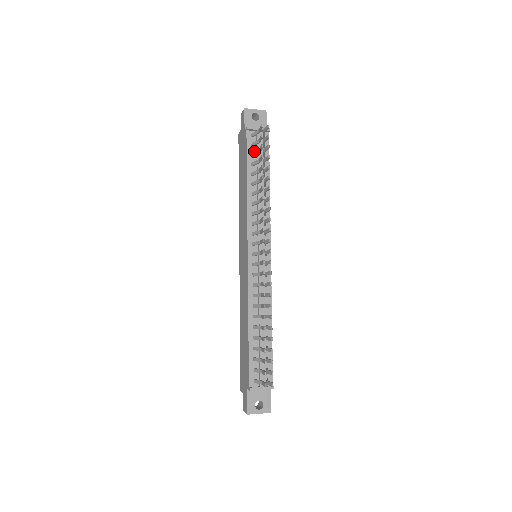
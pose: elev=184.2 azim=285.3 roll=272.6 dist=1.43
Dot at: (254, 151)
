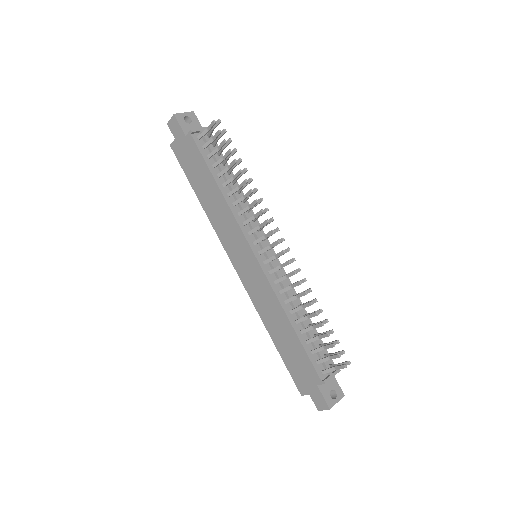
Dot at: (208, 153)
